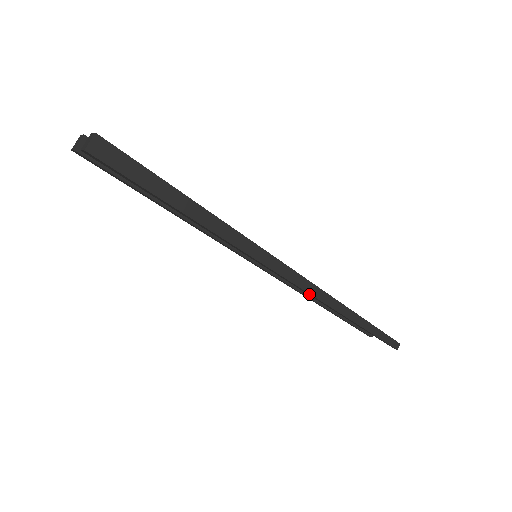
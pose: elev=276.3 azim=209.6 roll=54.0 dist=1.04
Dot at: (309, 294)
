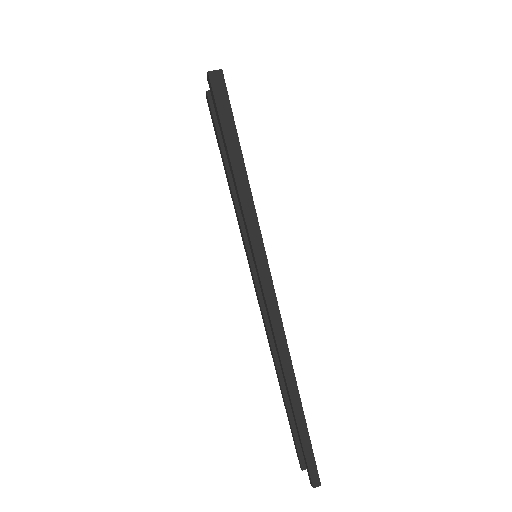
Dot at: (270, 320)
